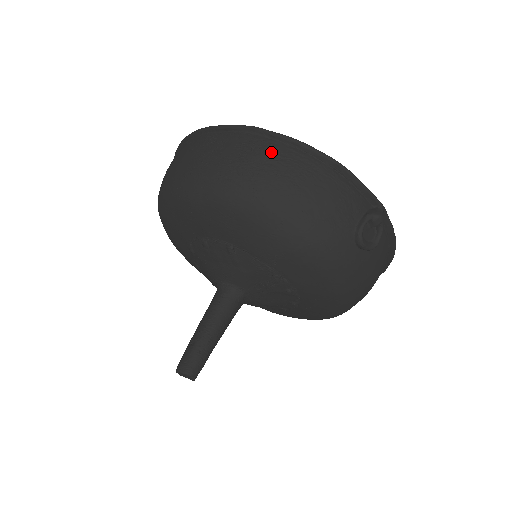
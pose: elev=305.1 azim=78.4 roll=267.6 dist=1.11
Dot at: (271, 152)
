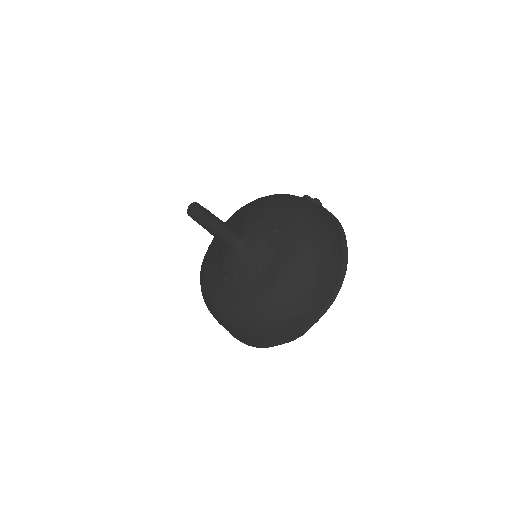
Dot at: occluded
